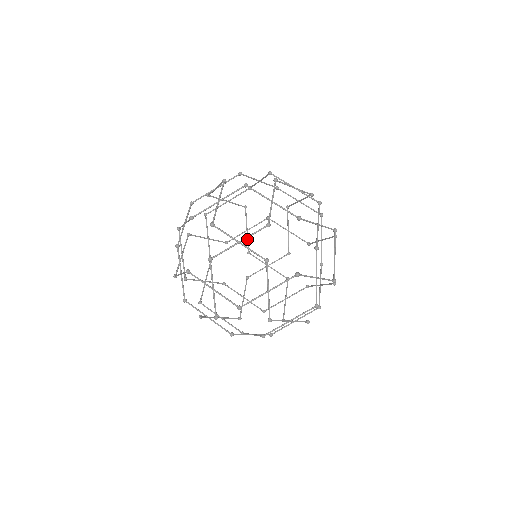
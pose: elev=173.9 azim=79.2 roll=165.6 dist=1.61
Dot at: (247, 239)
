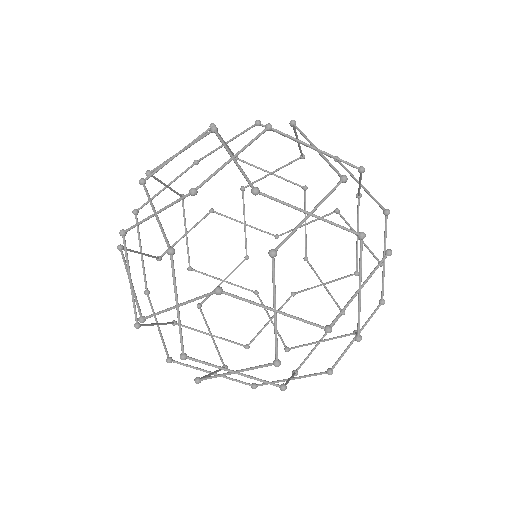
Dot at: occluded
